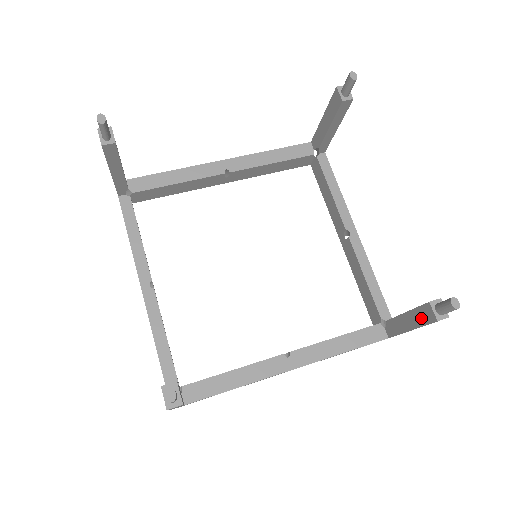
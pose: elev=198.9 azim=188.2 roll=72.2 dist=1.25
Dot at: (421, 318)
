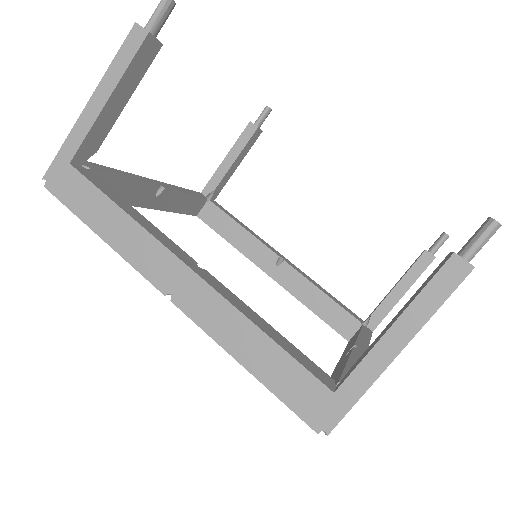
Dot at: (424, 284)
